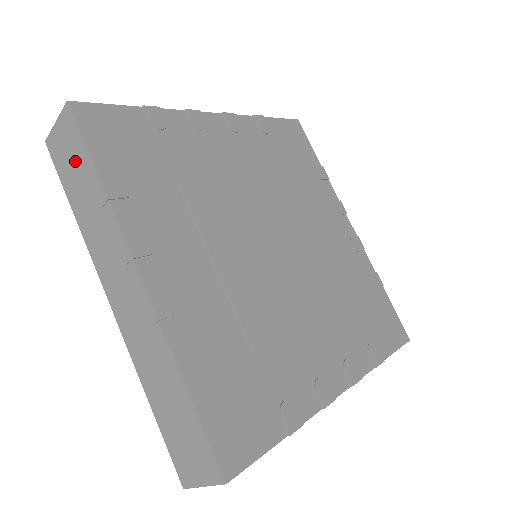
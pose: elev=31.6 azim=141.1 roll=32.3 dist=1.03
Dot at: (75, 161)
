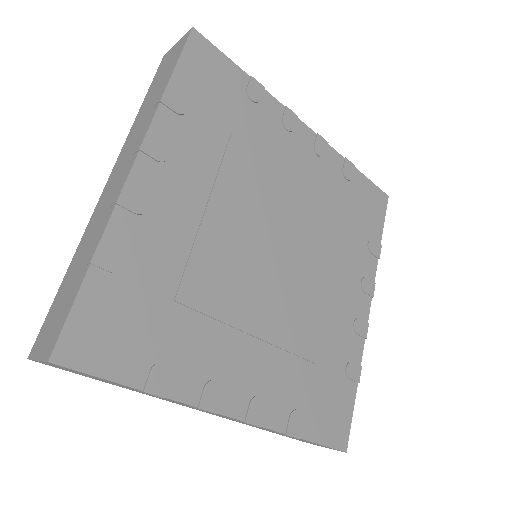
Dot at: (166, 71)
